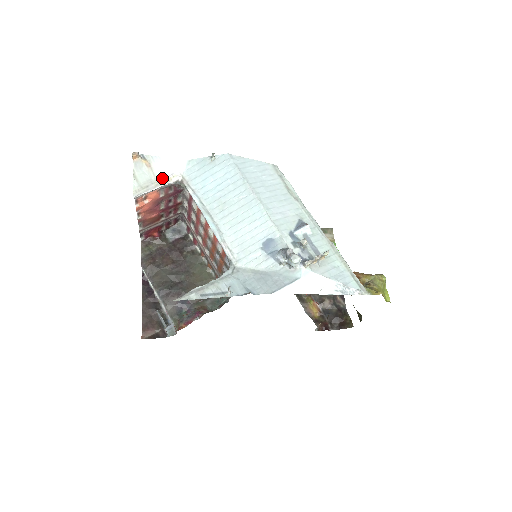
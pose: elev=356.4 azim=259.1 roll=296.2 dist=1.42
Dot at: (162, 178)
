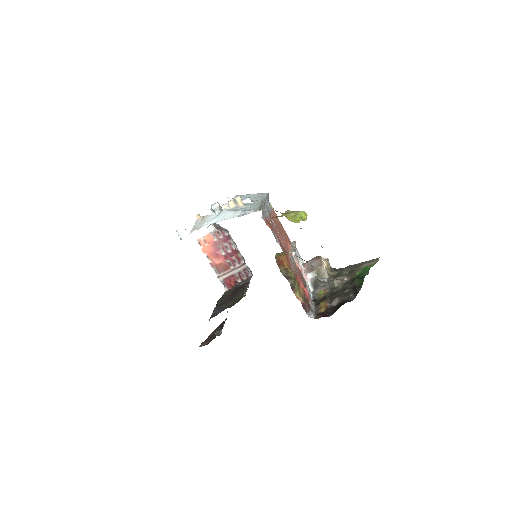
Dot at: occluded
